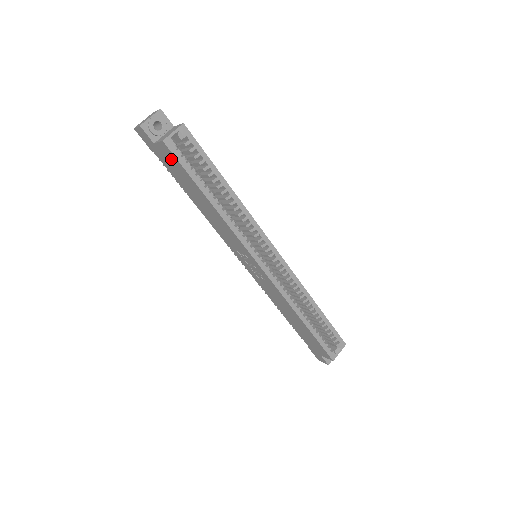
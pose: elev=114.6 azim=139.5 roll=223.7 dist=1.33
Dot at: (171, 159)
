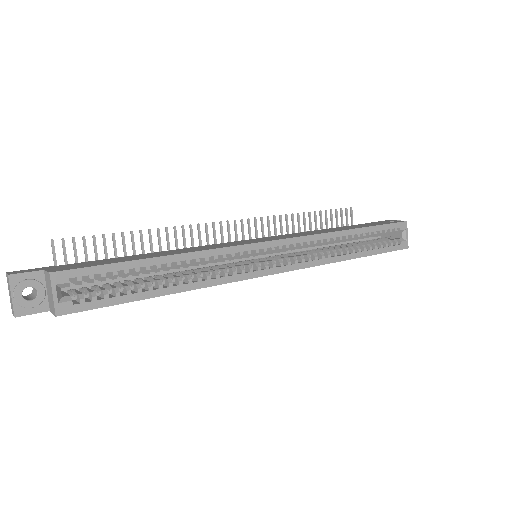
Dot at: occluded
